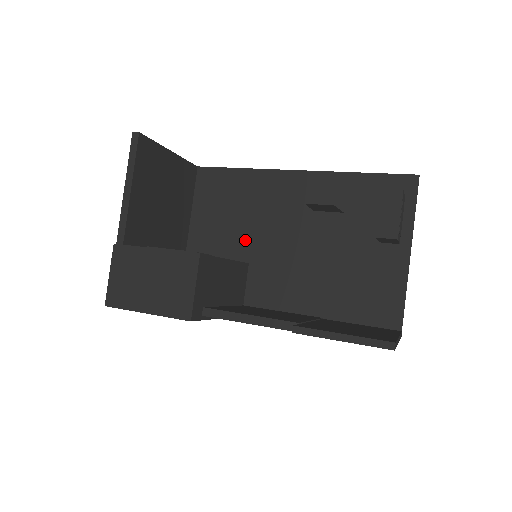
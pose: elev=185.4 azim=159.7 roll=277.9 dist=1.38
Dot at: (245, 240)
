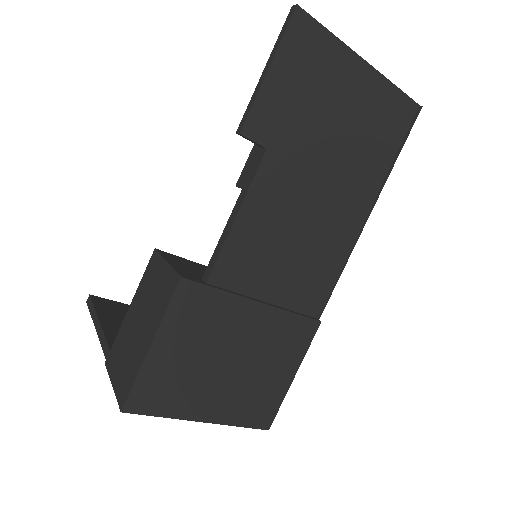
Dot at: occluded
